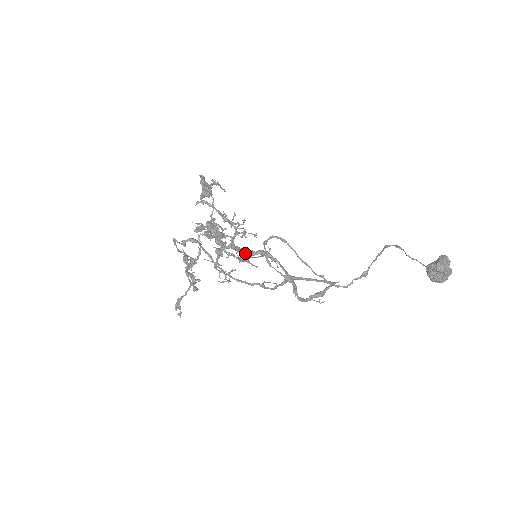
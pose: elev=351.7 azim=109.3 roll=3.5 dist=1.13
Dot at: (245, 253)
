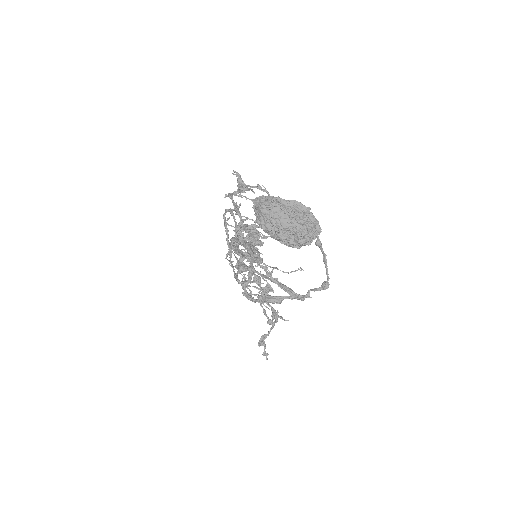
Dot at: (233, 242)
